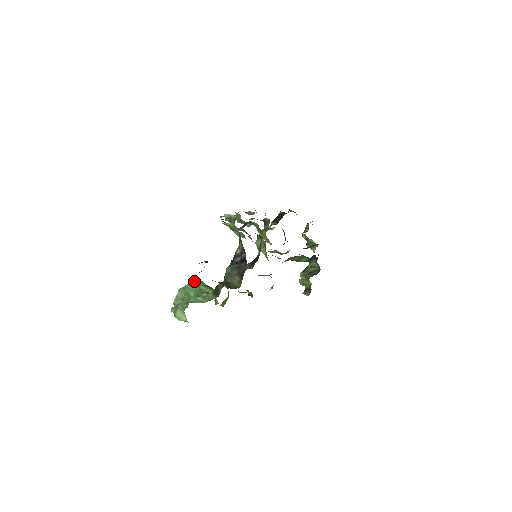
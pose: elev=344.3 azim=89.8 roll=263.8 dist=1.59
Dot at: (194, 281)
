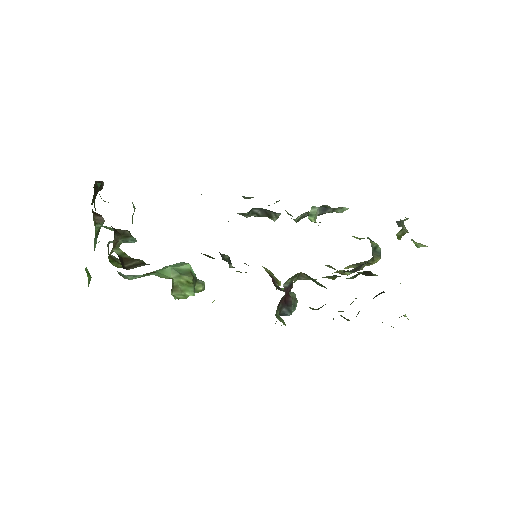
Dot at: (182, 262)
